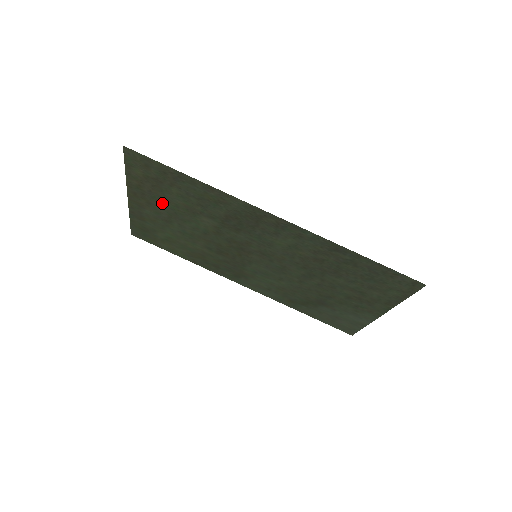
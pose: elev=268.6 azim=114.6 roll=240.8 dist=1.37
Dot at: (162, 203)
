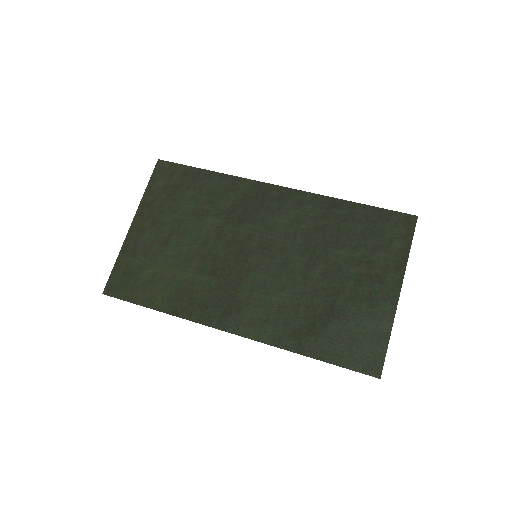
Dot at: (169, 216)
